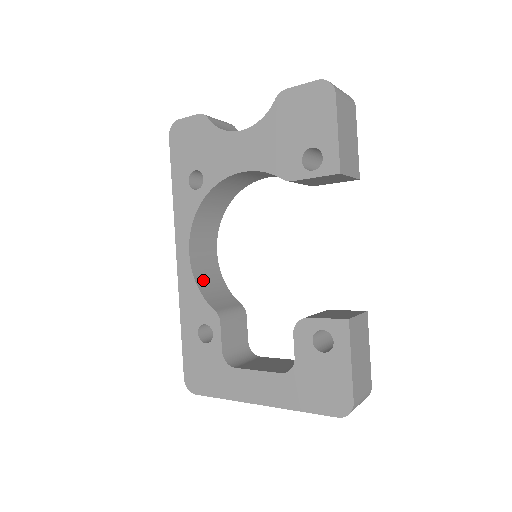
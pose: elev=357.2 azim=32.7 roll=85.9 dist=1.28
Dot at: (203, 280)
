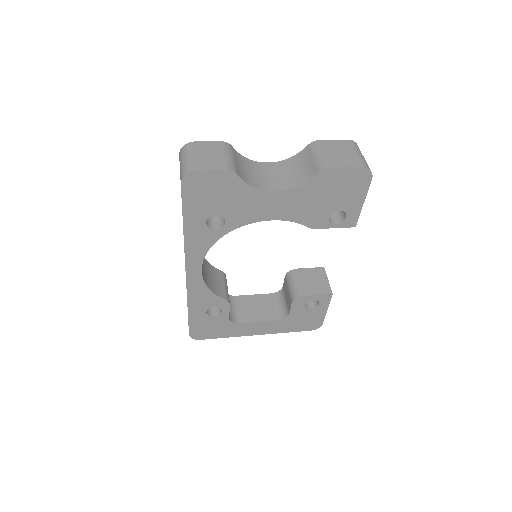
Dot at: (206, 278)
